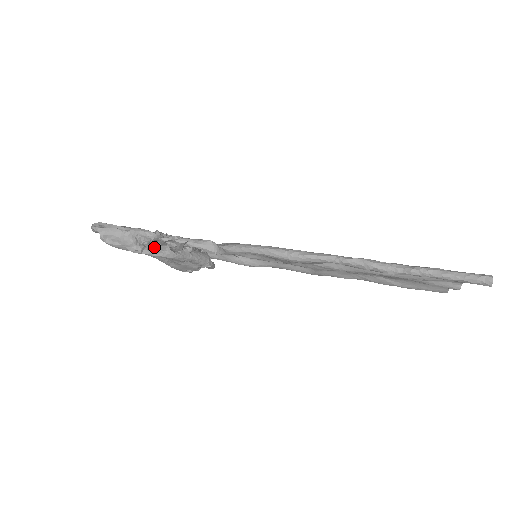
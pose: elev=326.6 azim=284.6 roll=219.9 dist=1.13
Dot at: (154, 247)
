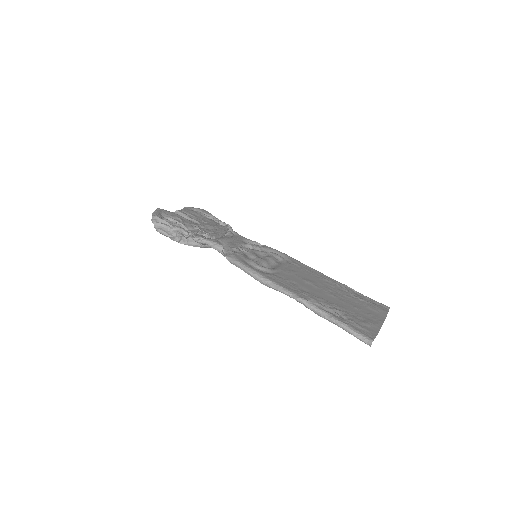
Dot at: (188, 239)
